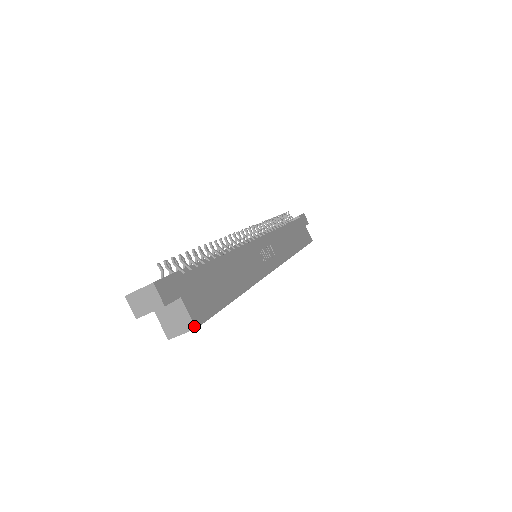
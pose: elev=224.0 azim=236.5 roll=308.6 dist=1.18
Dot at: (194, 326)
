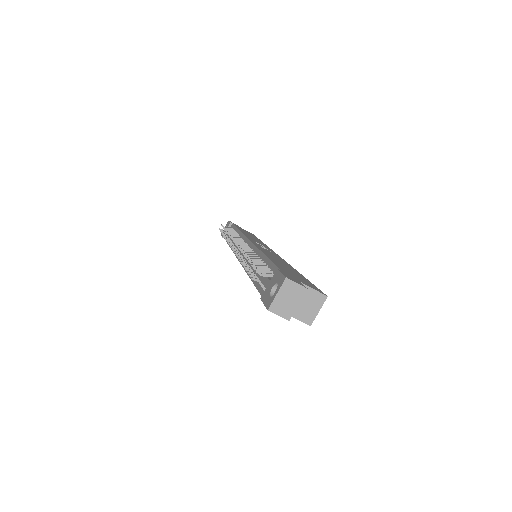
Dot at: (325, 296)
